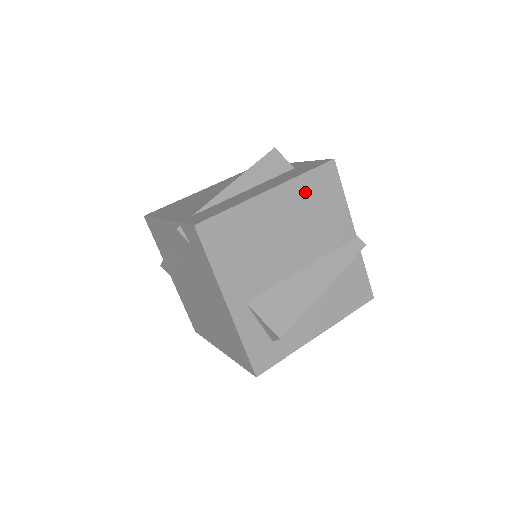
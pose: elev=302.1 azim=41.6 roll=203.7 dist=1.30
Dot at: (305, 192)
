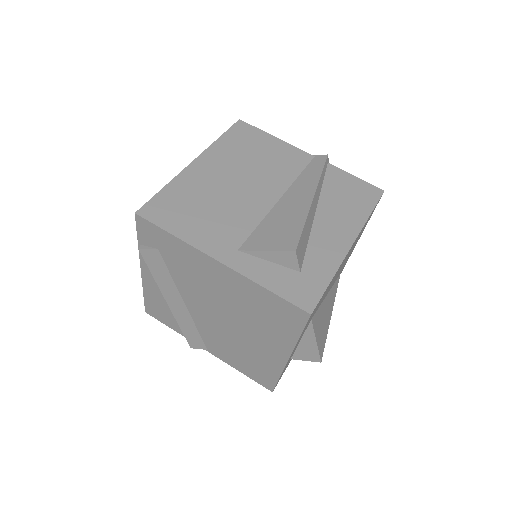
Dot at: (230, 149)
